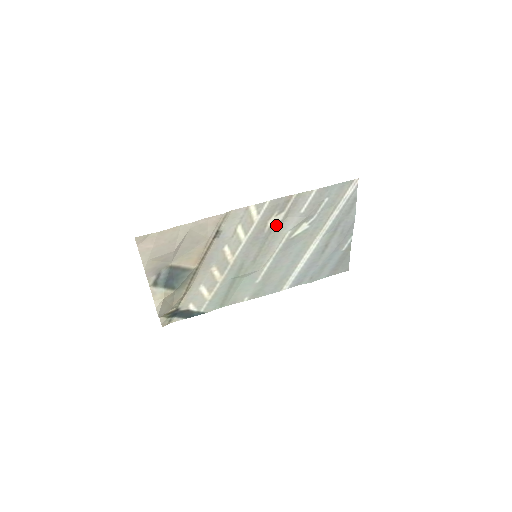
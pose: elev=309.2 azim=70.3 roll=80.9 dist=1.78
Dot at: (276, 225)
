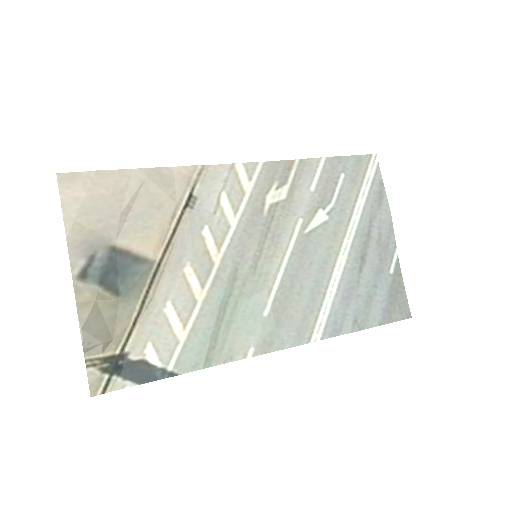
Dot at: (279, 206)
